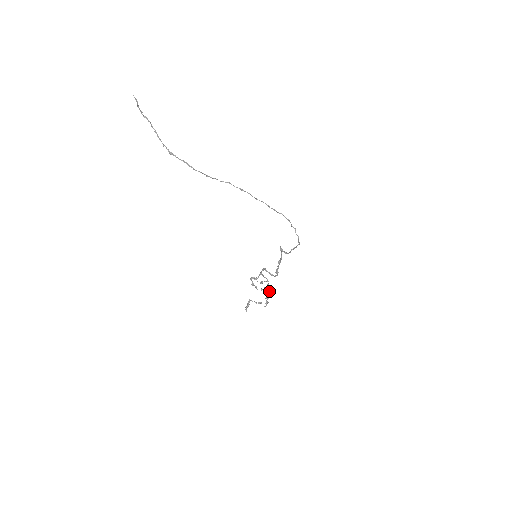
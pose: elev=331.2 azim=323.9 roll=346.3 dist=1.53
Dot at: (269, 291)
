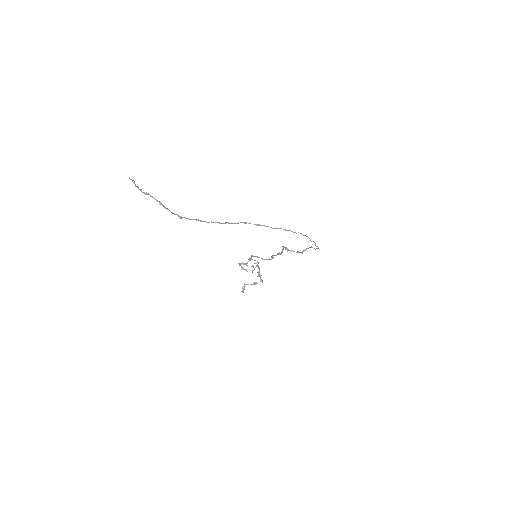
Dot at: (259, 269)
